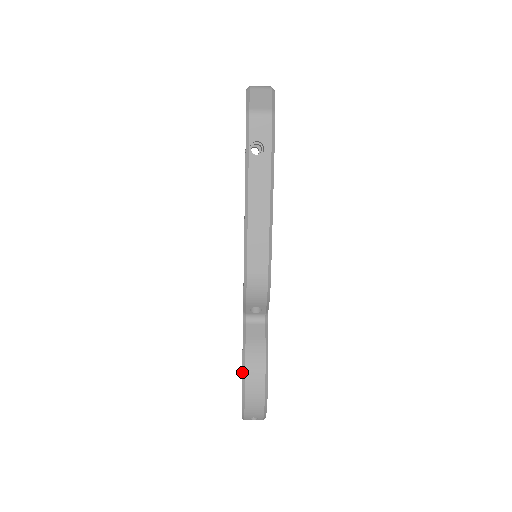
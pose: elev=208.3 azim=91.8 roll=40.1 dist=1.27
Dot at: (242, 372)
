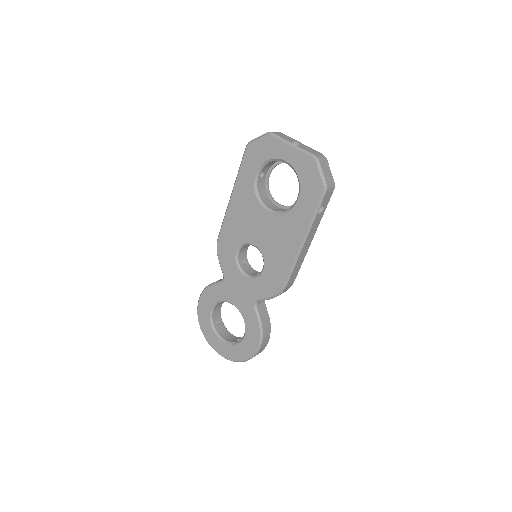
Dot at: (260, 340)
